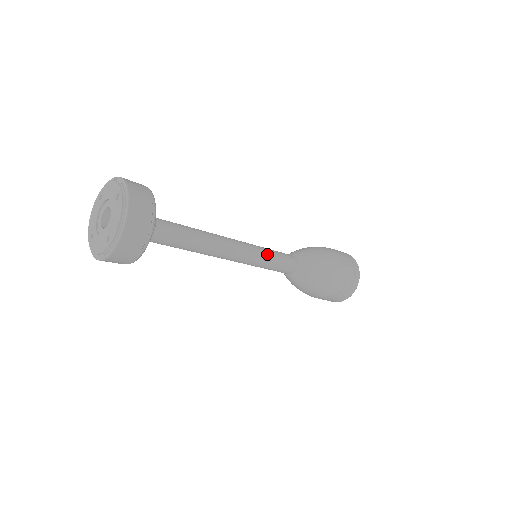
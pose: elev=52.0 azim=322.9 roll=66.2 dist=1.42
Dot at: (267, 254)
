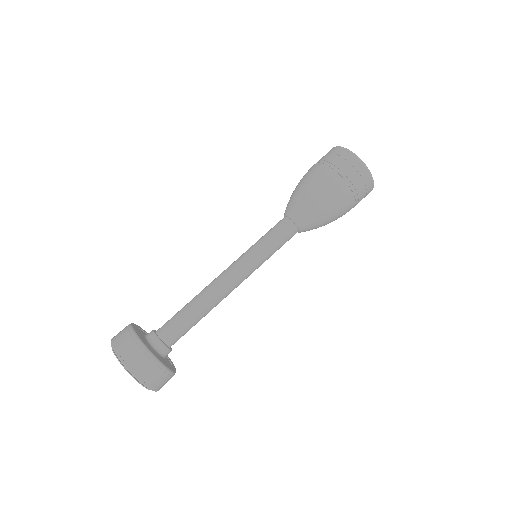
Dot at: (263, 254)
